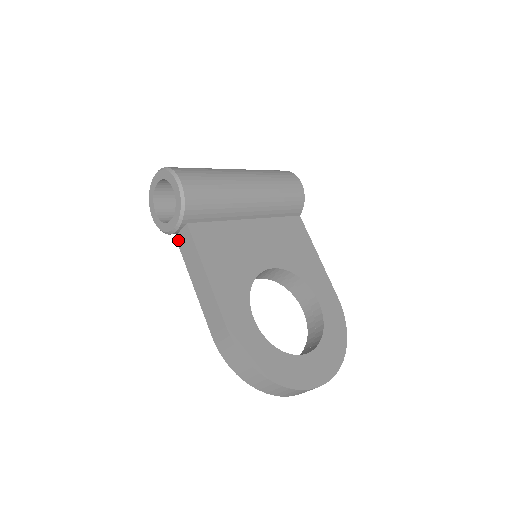
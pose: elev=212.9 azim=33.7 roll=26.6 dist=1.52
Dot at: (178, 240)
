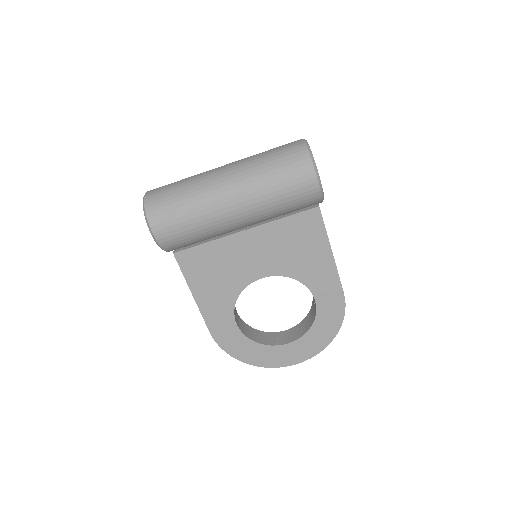
Dot at: occluded
